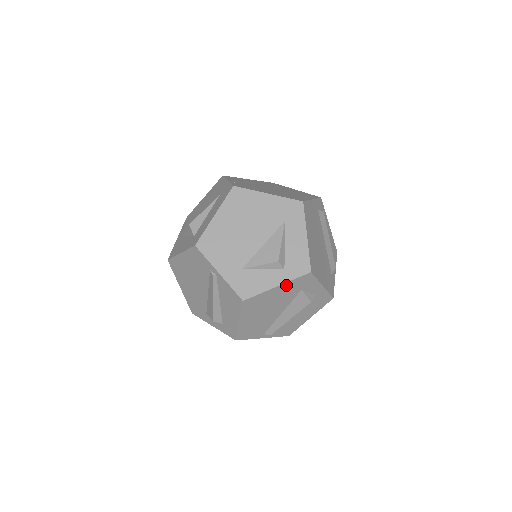
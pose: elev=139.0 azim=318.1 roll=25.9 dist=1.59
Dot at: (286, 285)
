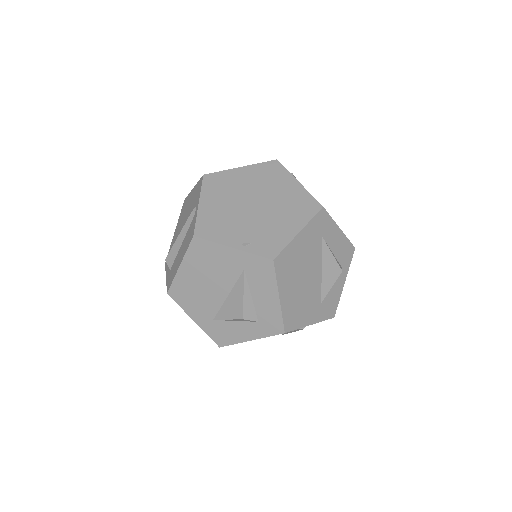
Dot at: occluded
